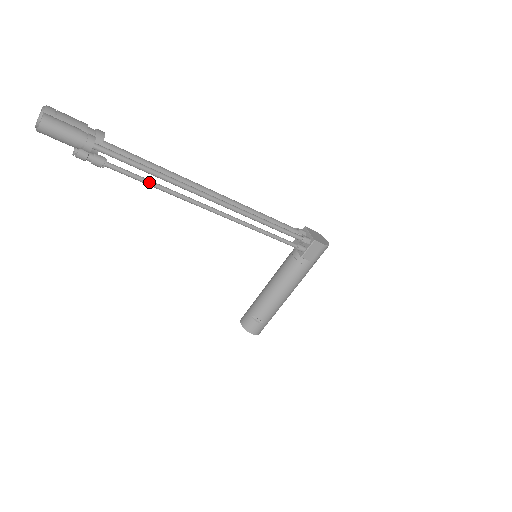
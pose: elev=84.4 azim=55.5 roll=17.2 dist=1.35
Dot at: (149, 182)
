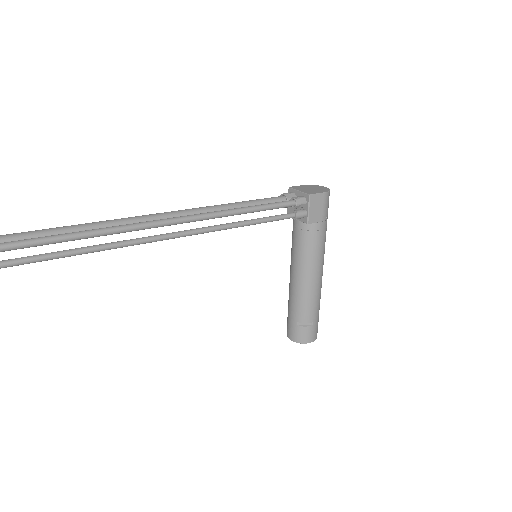
Dot at: (64, 253)
